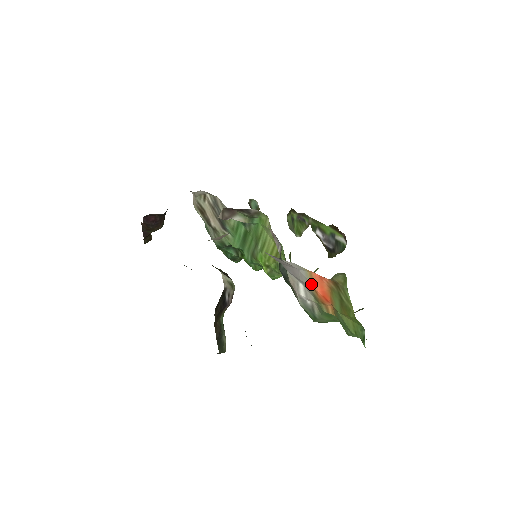
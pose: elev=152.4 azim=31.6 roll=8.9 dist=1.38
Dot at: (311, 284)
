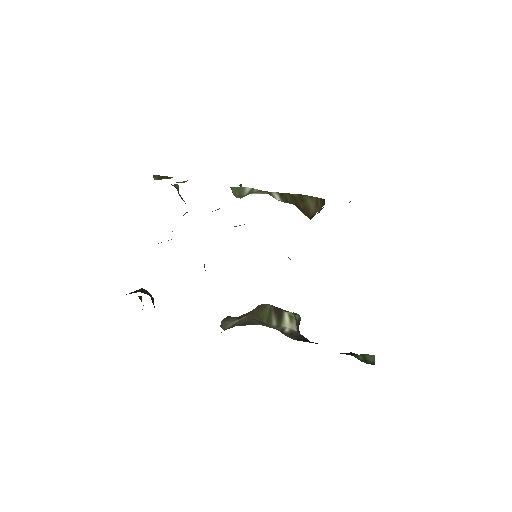
Dot at: occluded
